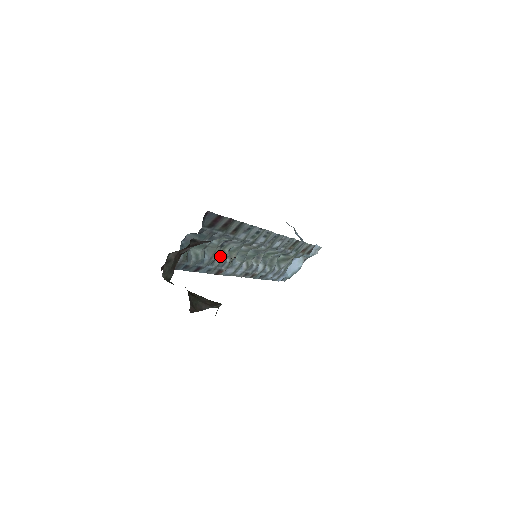
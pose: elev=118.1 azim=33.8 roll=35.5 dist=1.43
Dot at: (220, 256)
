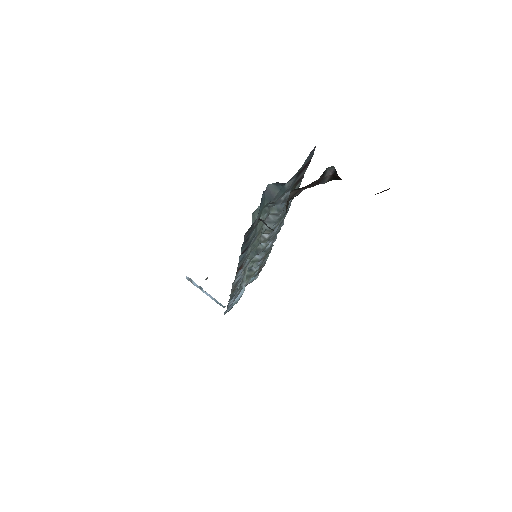
Dot at: occluded
